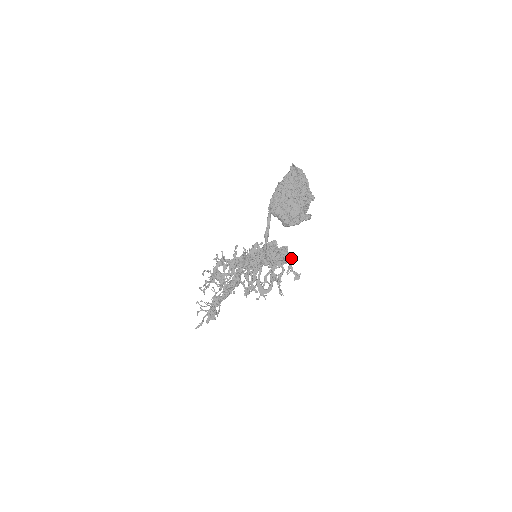
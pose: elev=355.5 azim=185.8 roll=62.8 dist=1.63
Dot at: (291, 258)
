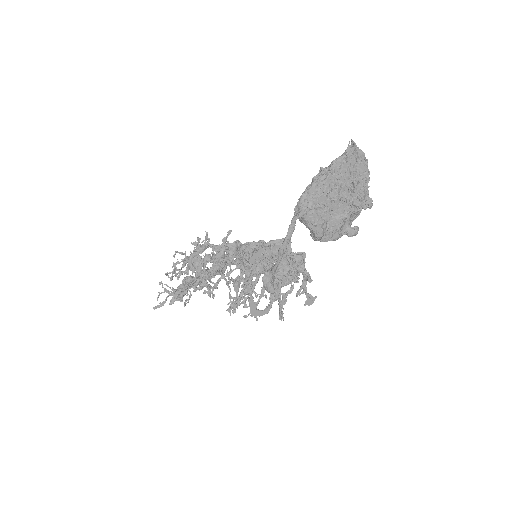
Dot at: (308, 274)
